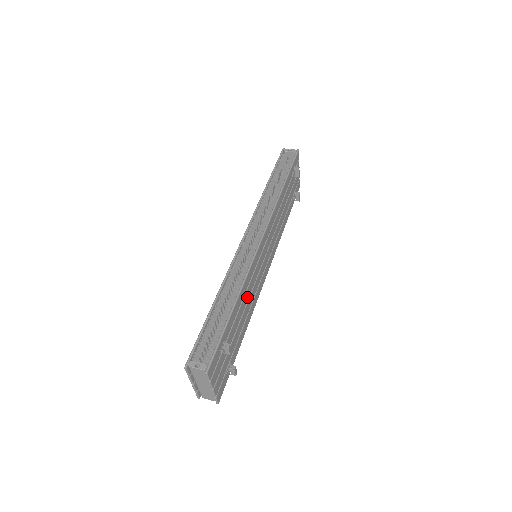
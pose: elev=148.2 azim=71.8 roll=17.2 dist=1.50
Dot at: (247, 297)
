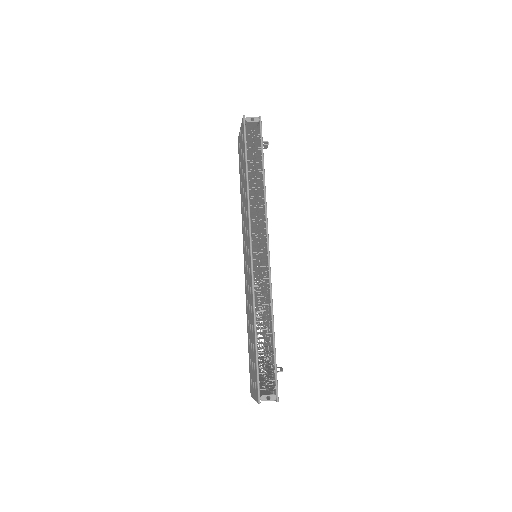
Dot at: occluded
